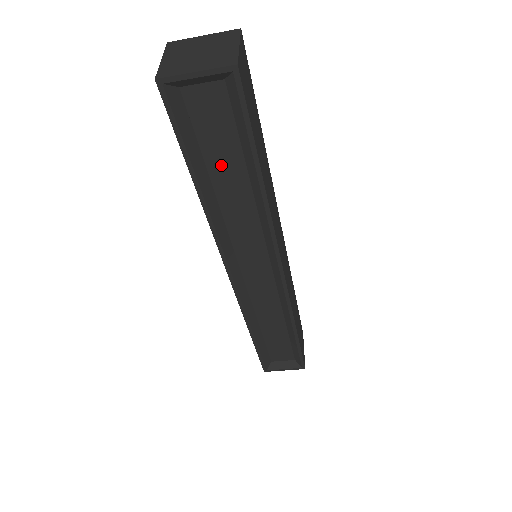
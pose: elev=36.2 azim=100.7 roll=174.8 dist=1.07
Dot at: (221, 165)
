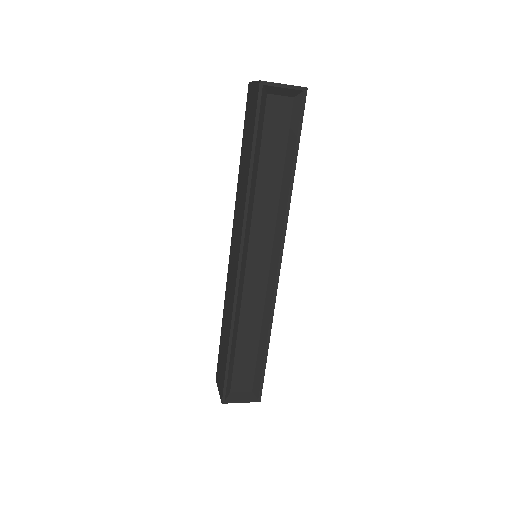
Dot at: (269, 157)
